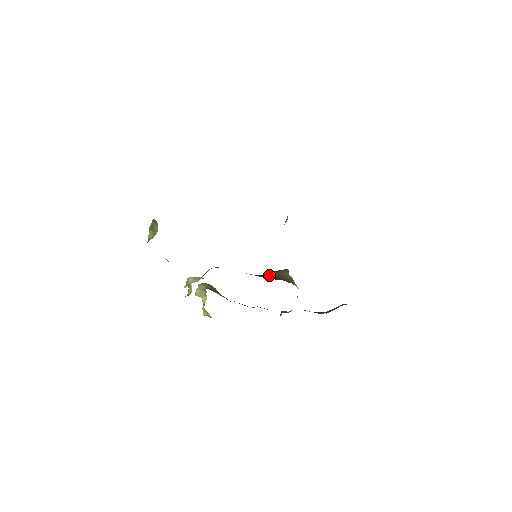
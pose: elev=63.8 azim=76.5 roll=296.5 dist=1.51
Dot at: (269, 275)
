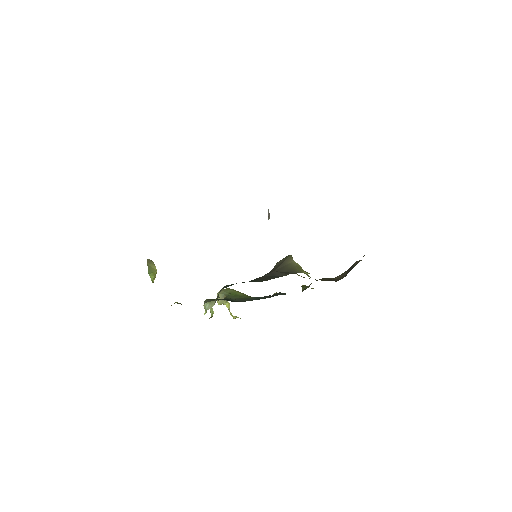
Dot at: (276, 271)
